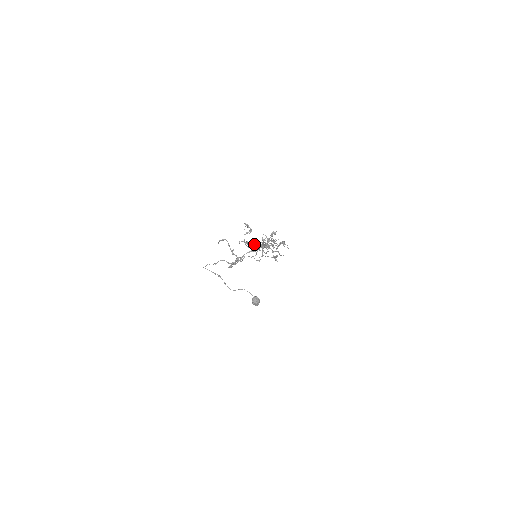
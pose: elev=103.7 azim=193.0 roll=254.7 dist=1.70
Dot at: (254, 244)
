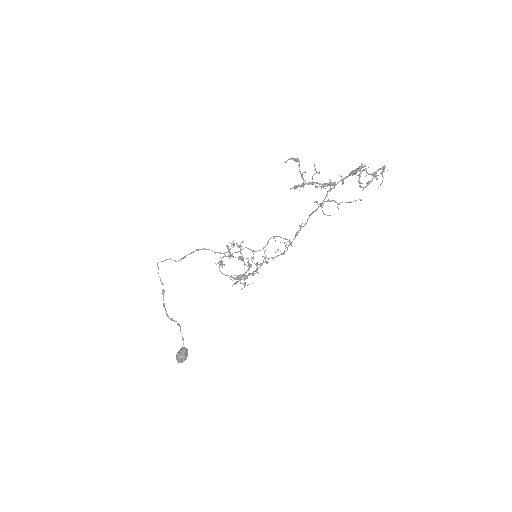
Dot at: (243, 257)
